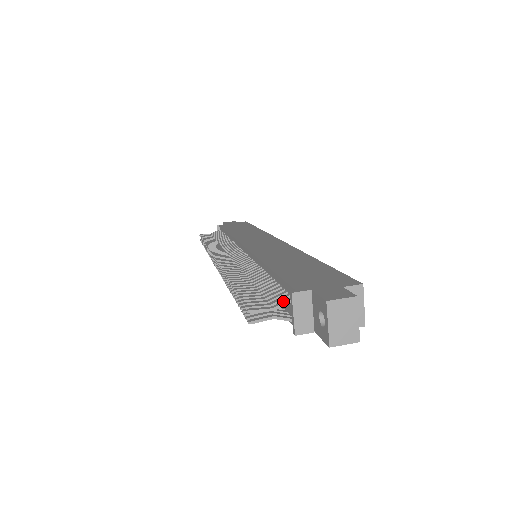
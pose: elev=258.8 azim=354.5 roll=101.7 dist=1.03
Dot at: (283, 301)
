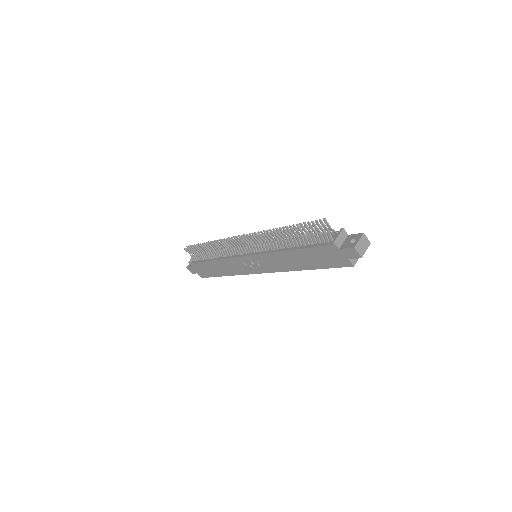
Dot at: (334, 231)
